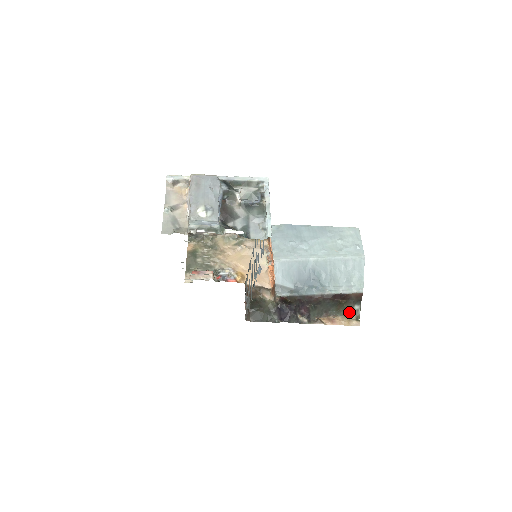
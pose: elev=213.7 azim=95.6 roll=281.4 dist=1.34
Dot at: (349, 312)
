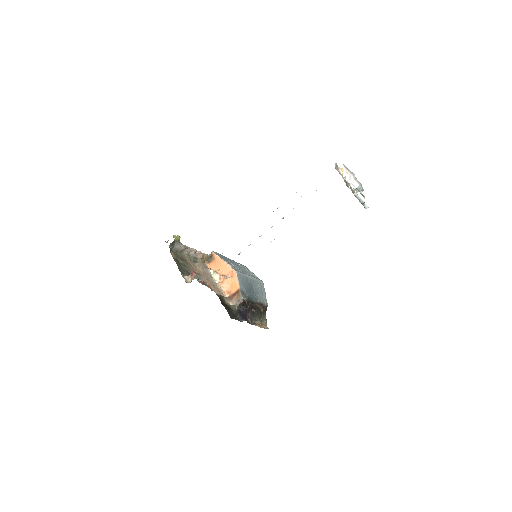
Dot at: (263, 320)
